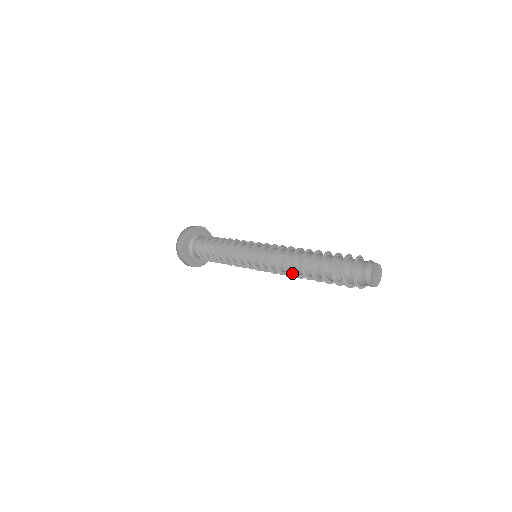
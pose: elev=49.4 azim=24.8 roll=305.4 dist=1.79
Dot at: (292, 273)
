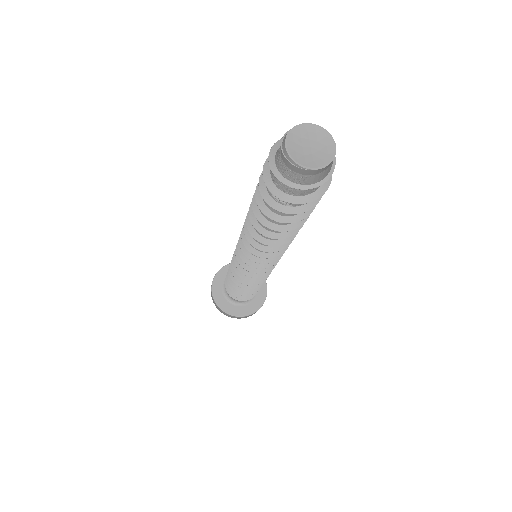
Dot at: occluded
